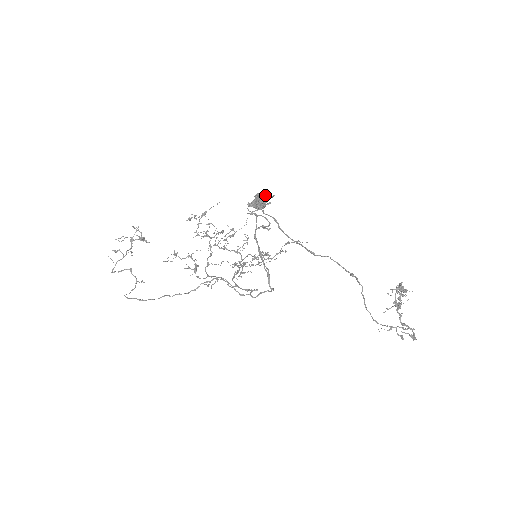
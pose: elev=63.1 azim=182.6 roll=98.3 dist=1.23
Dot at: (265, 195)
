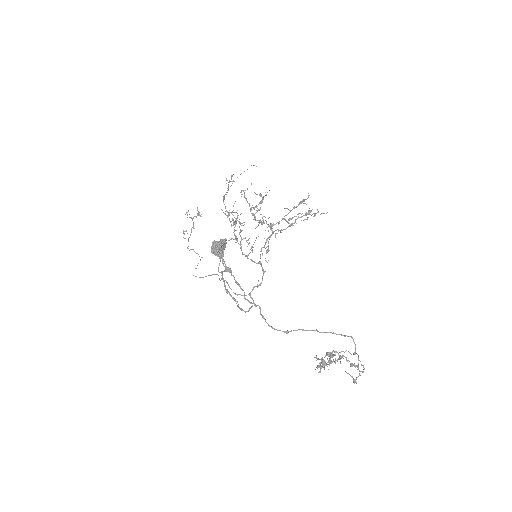
Dot at: (214, 250)
